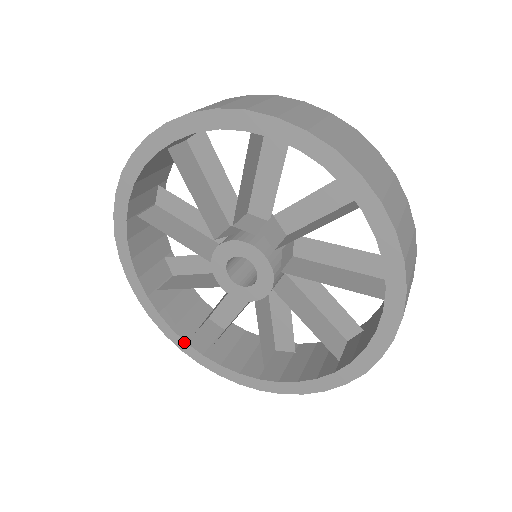
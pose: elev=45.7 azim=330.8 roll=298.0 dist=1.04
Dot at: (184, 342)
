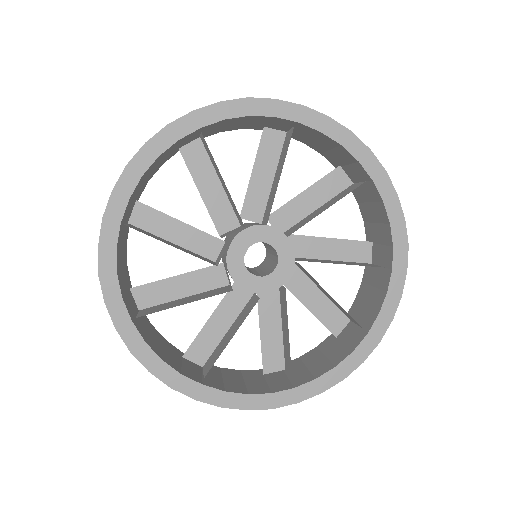
Dot at: (269, 395)
